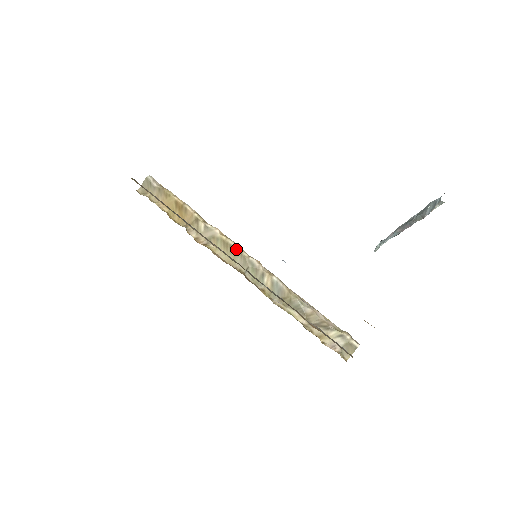
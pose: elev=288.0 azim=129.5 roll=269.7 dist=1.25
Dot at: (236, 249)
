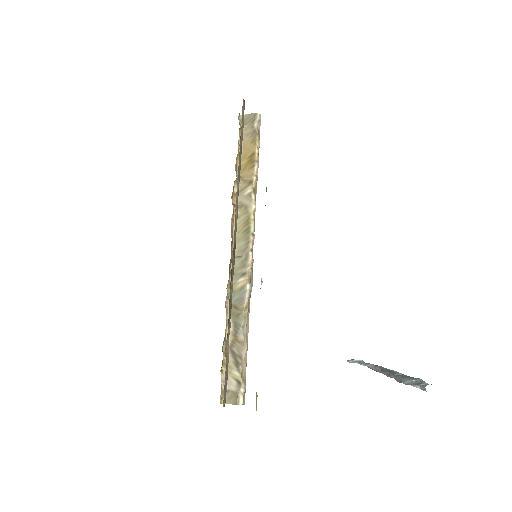
Dot at: (250, 234)
